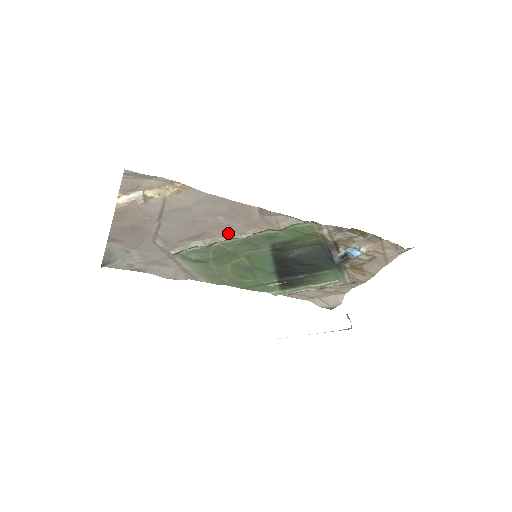
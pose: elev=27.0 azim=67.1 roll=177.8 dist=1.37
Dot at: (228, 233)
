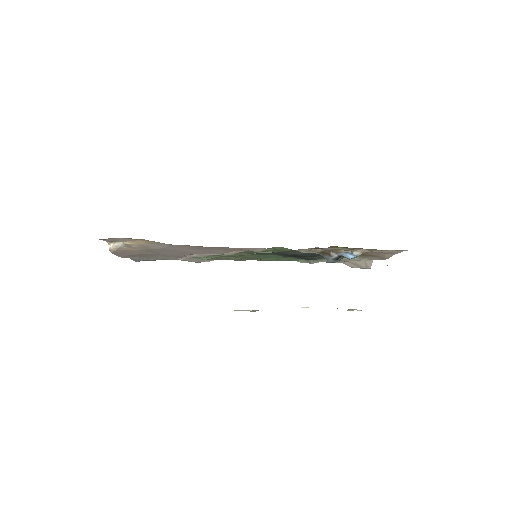
Dot at: (215, 253)
